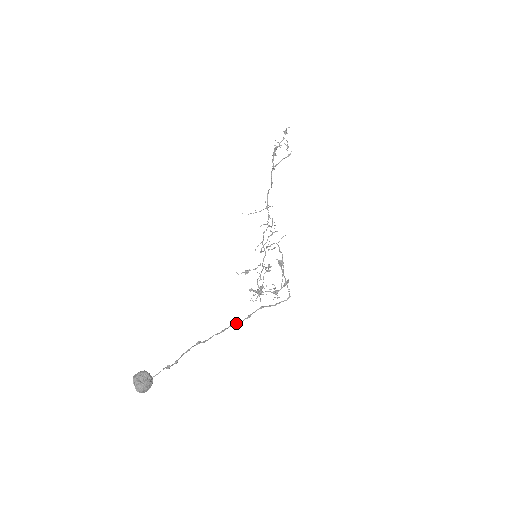
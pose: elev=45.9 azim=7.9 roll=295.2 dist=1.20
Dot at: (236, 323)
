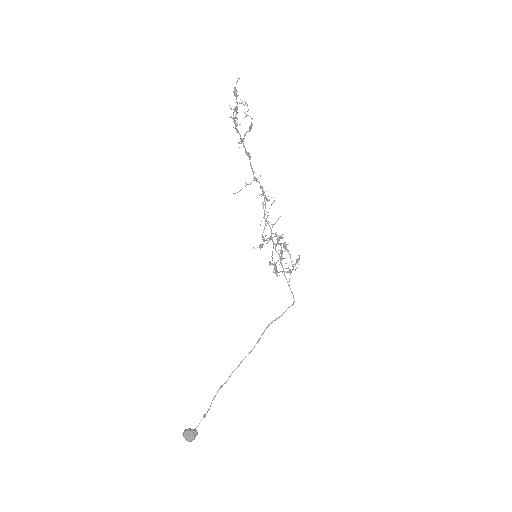
Dot at: occluded
